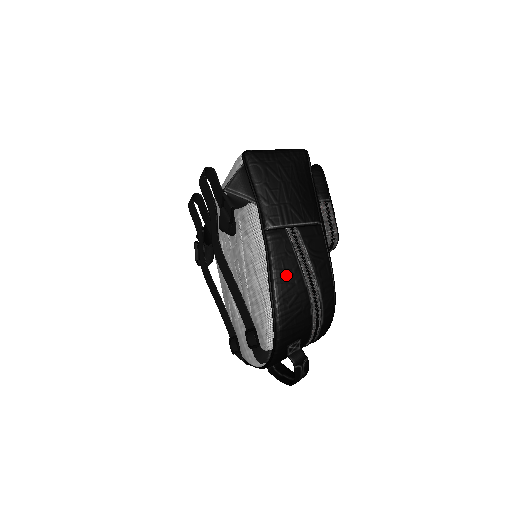
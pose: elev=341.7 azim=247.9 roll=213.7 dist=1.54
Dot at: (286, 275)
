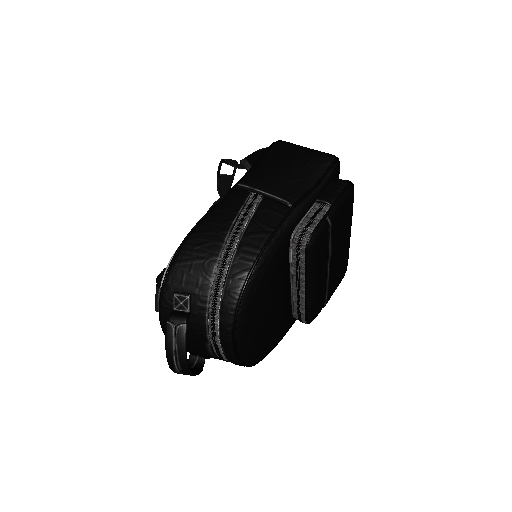
Dot at: (215, 221)
